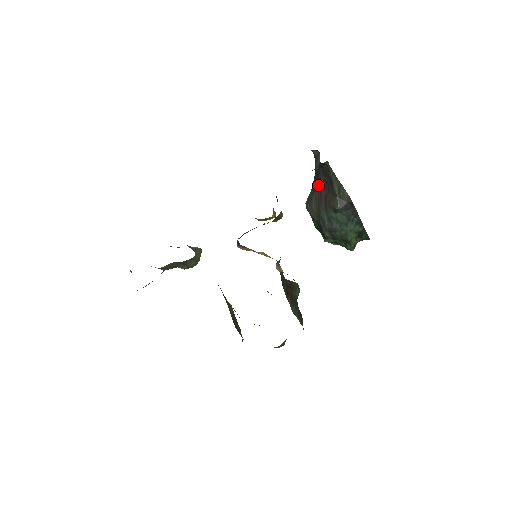
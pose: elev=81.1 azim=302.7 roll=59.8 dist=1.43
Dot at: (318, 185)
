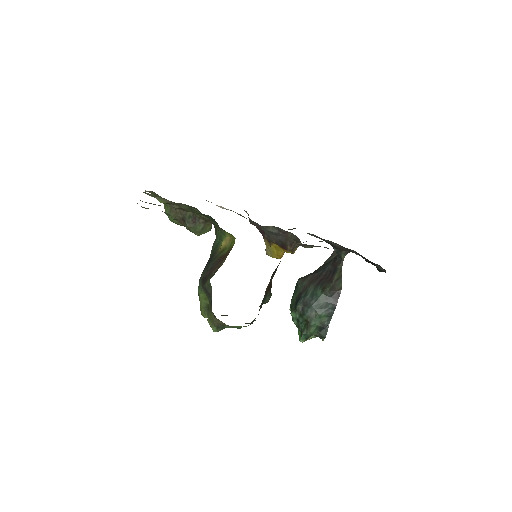
Dot at: (321, 271)
